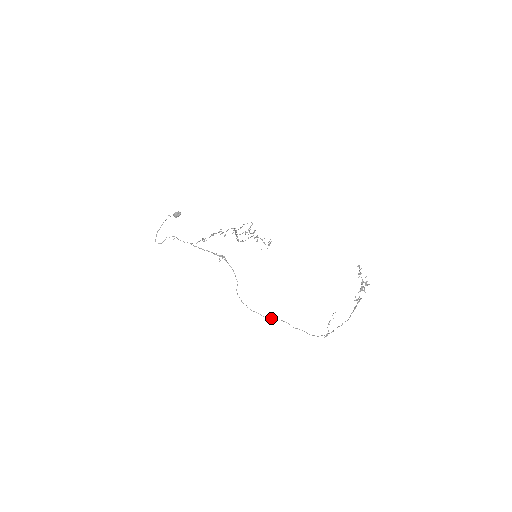
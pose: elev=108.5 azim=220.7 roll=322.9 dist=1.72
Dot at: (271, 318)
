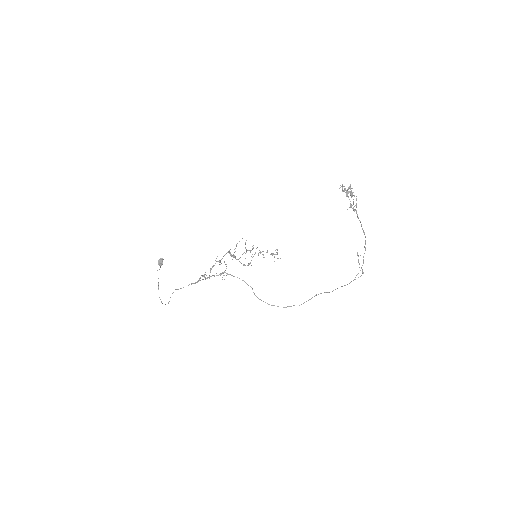
Dot at: (306, 301)
